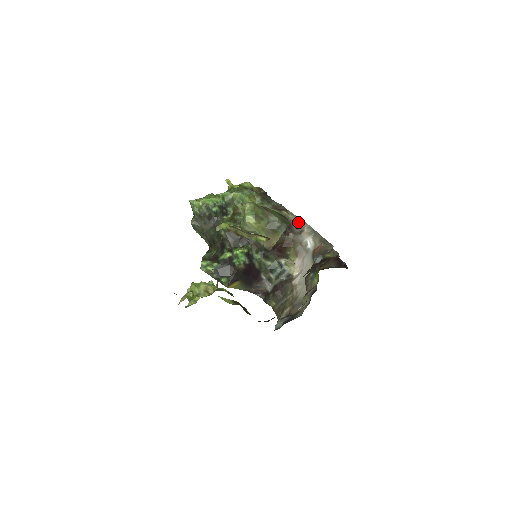
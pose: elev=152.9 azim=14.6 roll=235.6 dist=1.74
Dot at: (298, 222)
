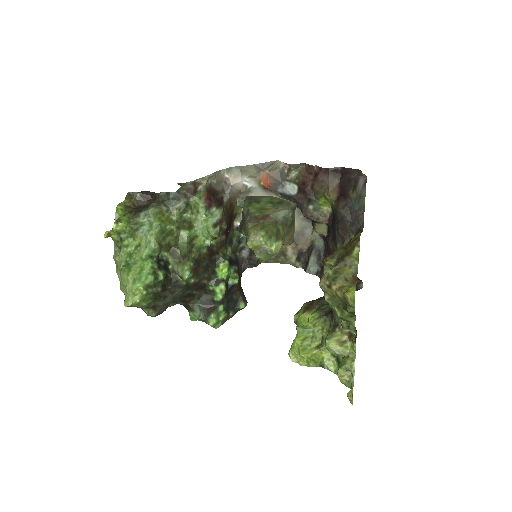
Dot at: (212, 178)
